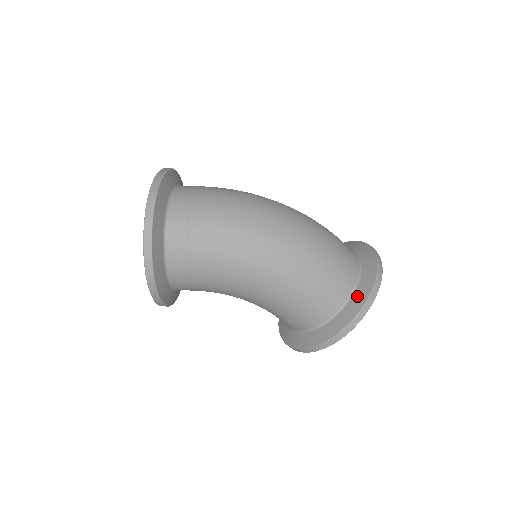
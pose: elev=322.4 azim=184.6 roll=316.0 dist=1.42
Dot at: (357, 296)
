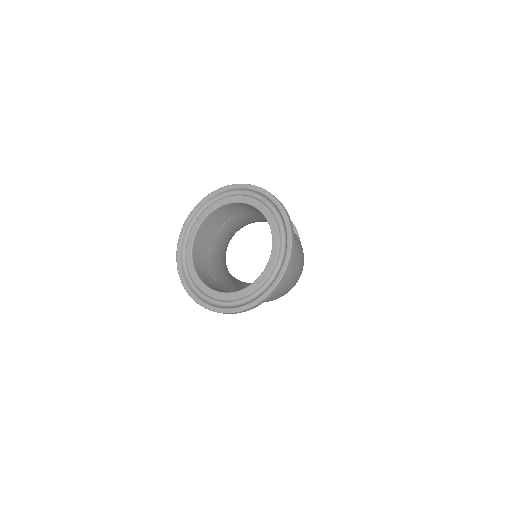
Dot at: occluded
